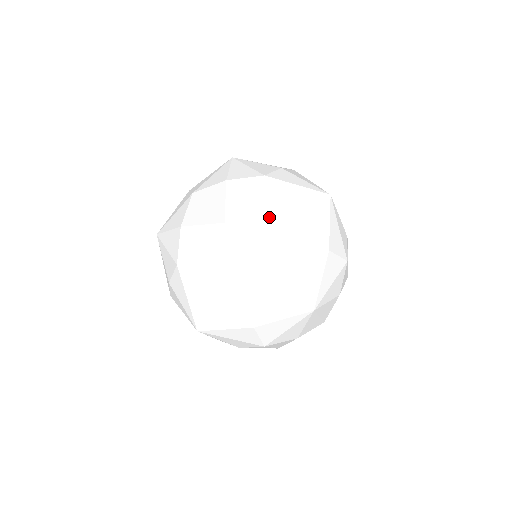
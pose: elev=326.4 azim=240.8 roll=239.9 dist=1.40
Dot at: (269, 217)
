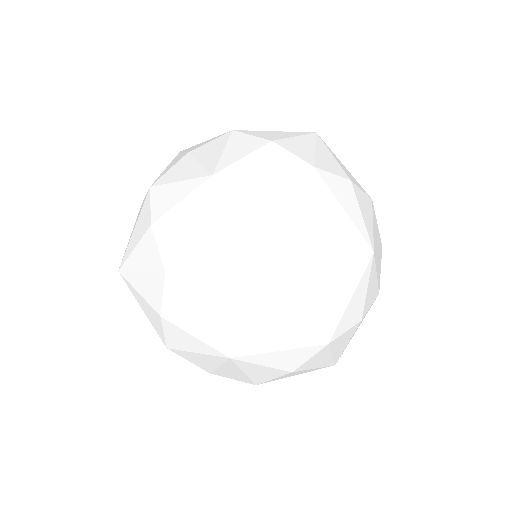
Dot at: (289, 333)
